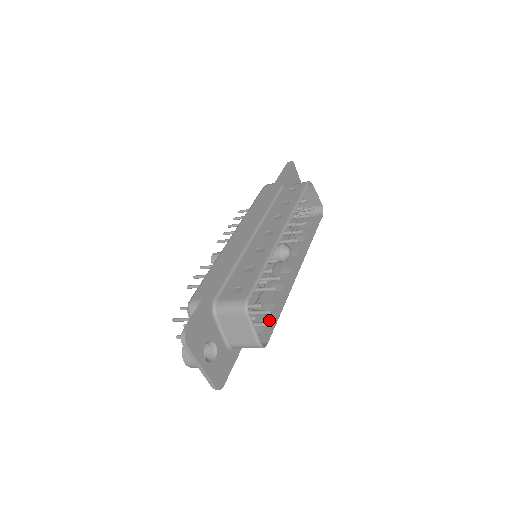
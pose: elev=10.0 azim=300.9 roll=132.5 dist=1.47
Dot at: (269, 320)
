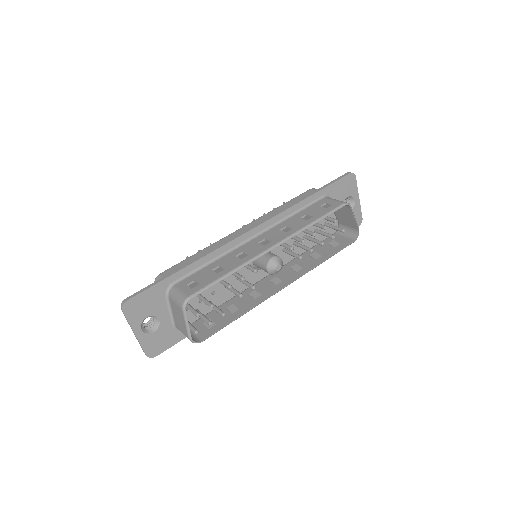
Dot at: (222, 321)
